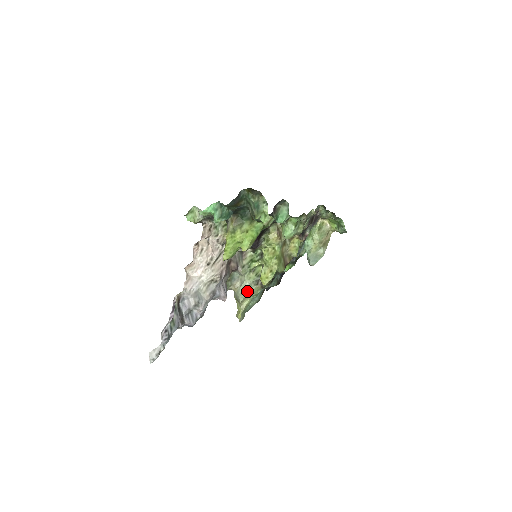
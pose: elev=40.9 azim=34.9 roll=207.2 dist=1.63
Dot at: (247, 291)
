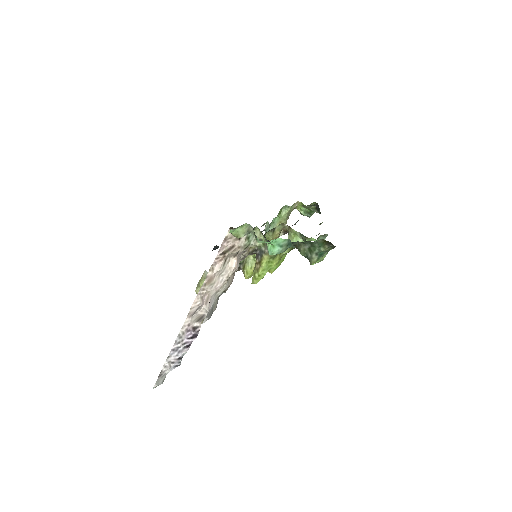
Dot at: occluded
